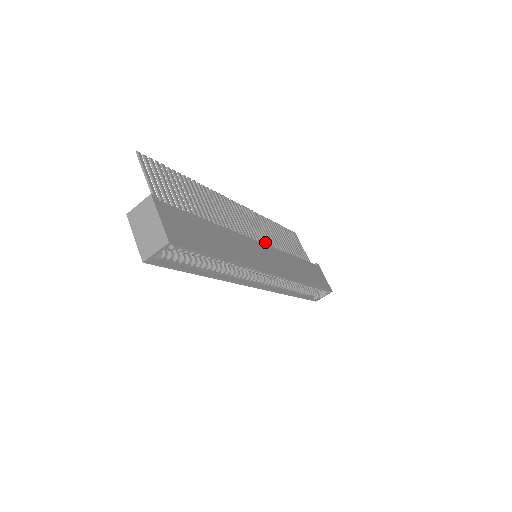
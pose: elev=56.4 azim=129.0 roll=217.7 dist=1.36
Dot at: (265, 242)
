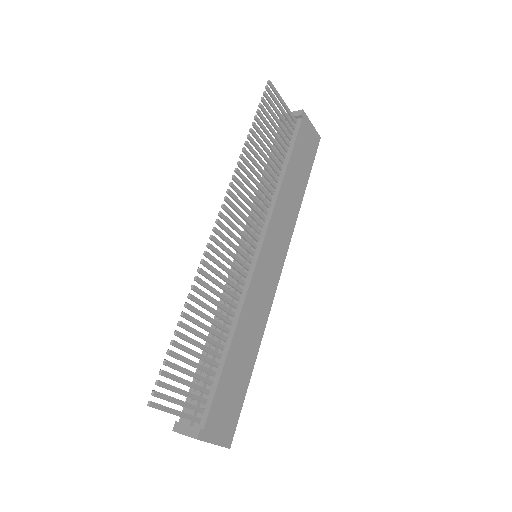
Dot at: (258, 220)
